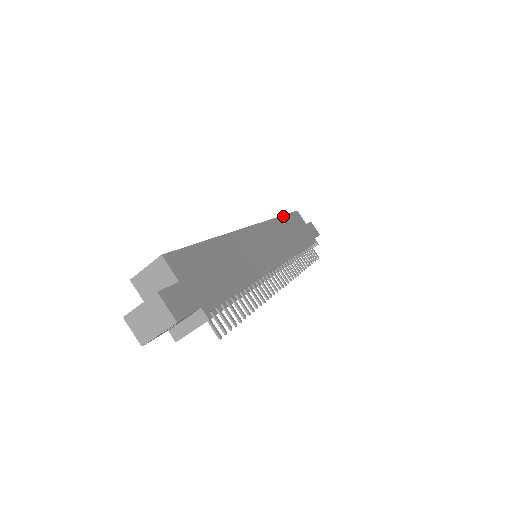
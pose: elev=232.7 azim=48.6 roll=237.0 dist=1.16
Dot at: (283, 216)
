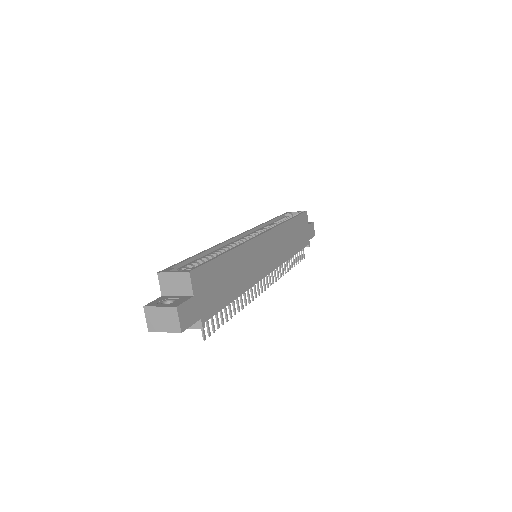
Dot at: (293, 219)
